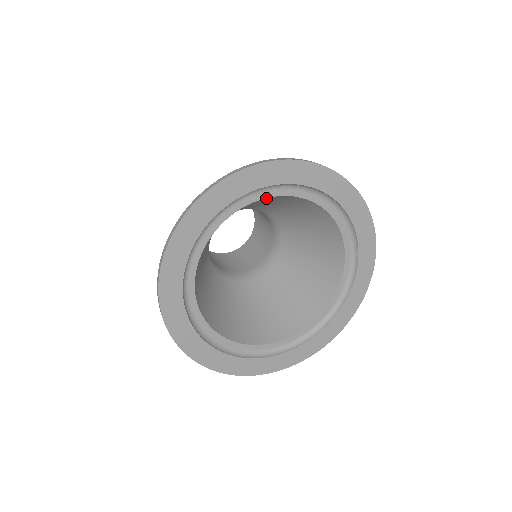
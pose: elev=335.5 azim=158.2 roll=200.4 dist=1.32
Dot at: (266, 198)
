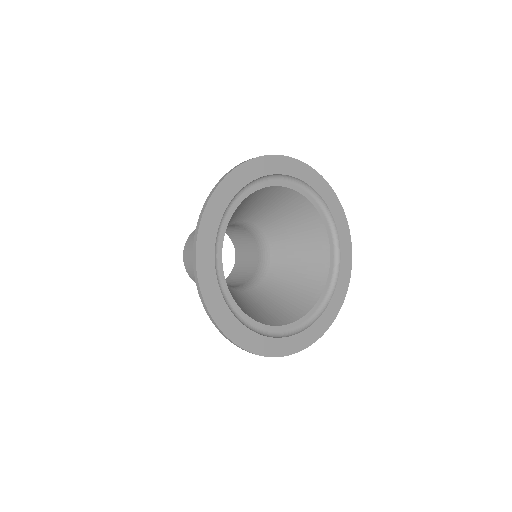
Dot at: (303, 198)
